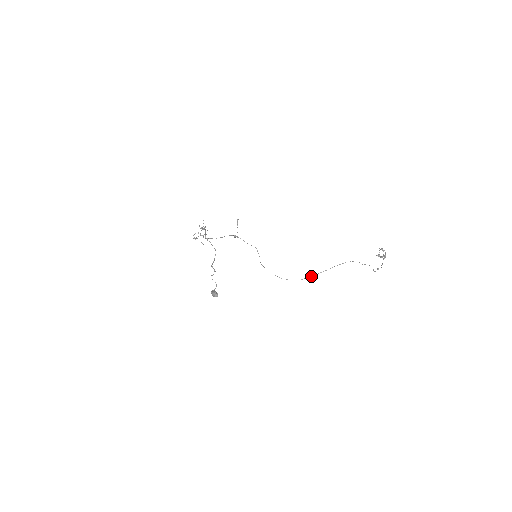
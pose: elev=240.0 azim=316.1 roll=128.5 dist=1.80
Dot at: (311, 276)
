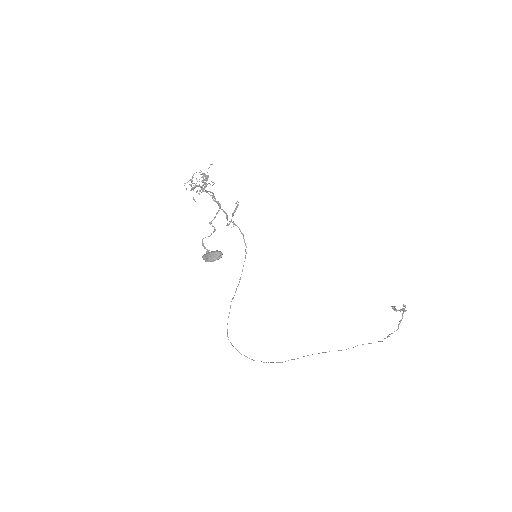
Dot at: occluded
